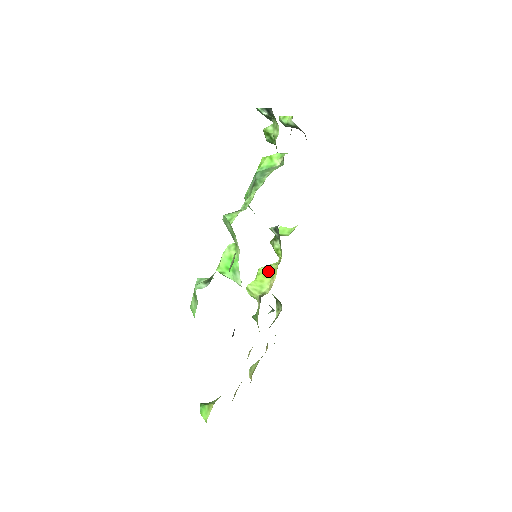
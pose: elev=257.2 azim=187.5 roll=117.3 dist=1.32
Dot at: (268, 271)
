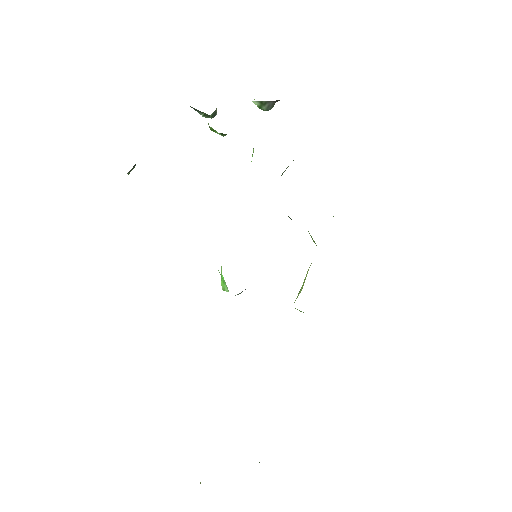
Dot at: (307, 271)
